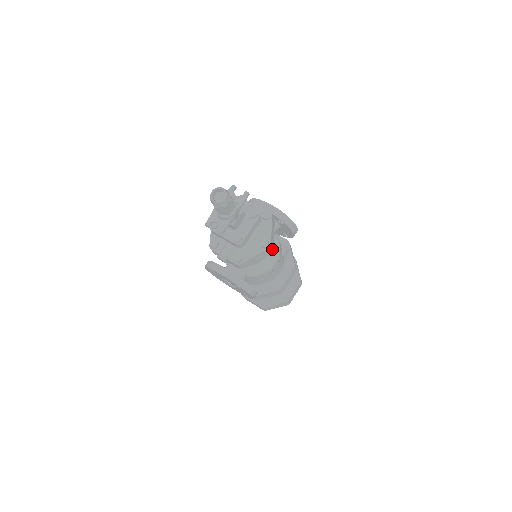
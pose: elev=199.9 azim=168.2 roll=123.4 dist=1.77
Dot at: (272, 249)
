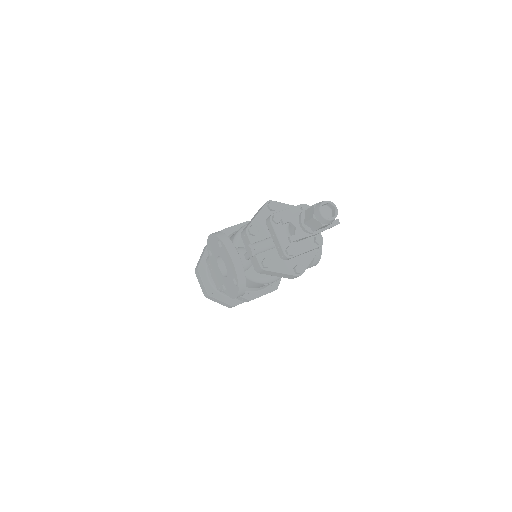
Dot at: occluded
